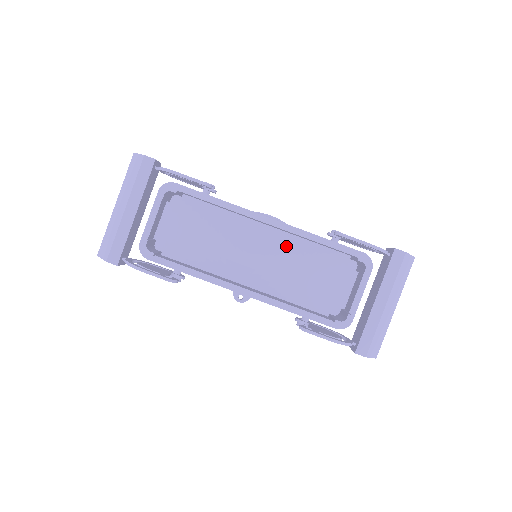
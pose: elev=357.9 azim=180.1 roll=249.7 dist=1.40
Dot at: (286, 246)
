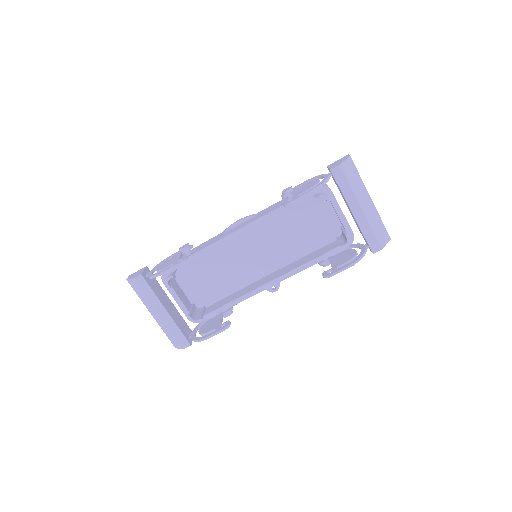
Dot at: (267, 228)
